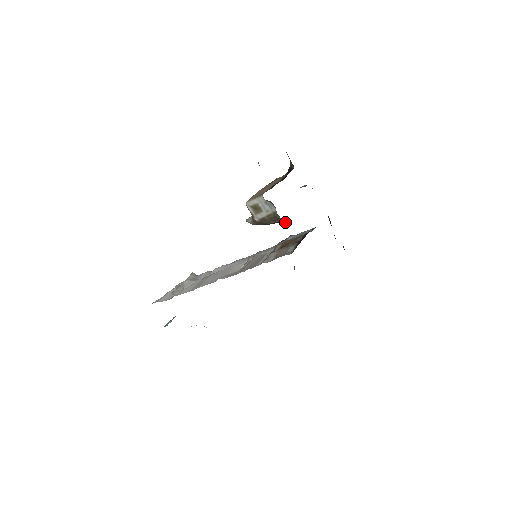
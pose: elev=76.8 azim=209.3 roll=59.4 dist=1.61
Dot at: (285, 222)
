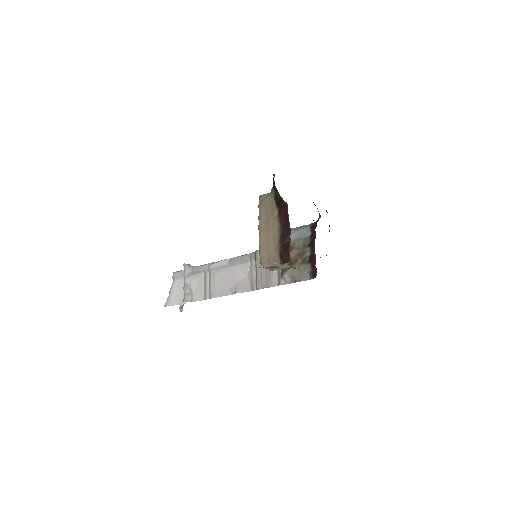
Dot at: occluded
